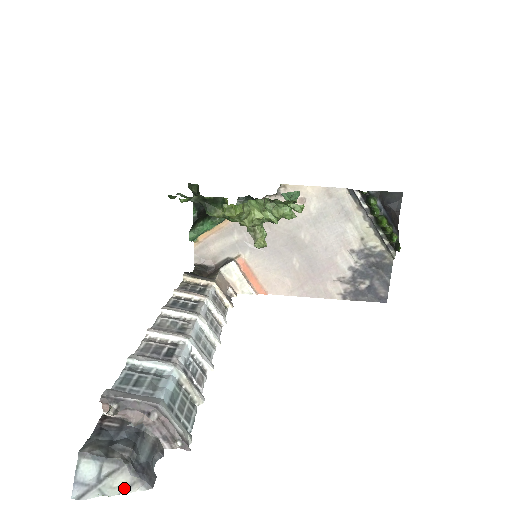
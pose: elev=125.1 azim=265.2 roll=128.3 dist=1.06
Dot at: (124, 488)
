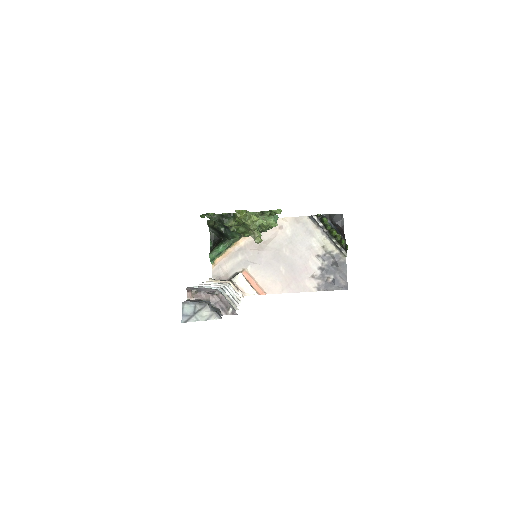
Dot at: (208, 317)
